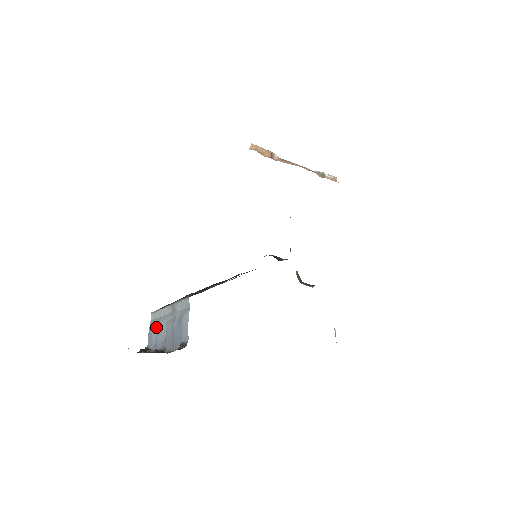
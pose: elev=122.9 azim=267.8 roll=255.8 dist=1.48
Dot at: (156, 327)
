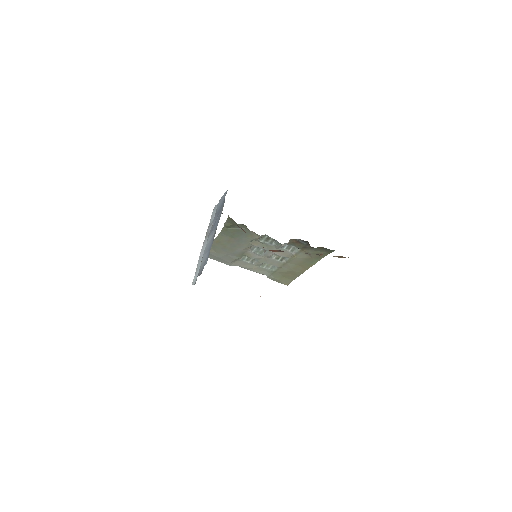
Dot at: (202, 263)
